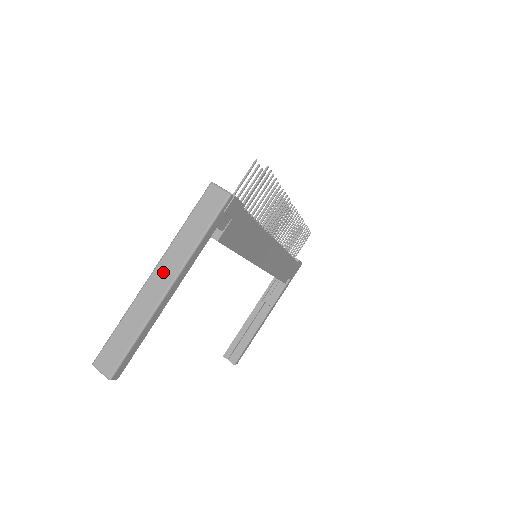
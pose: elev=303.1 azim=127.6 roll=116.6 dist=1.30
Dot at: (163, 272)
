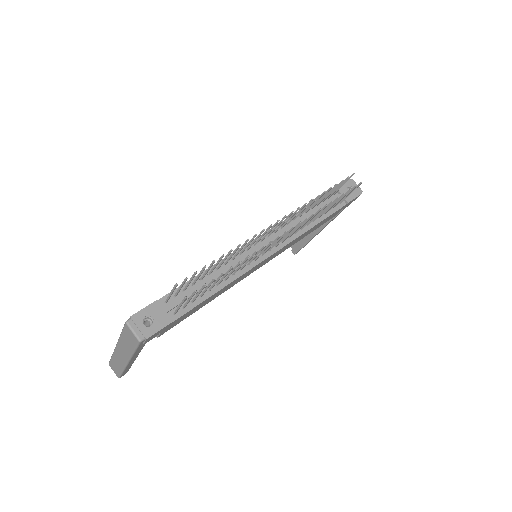
Dot at: (121, 352)
